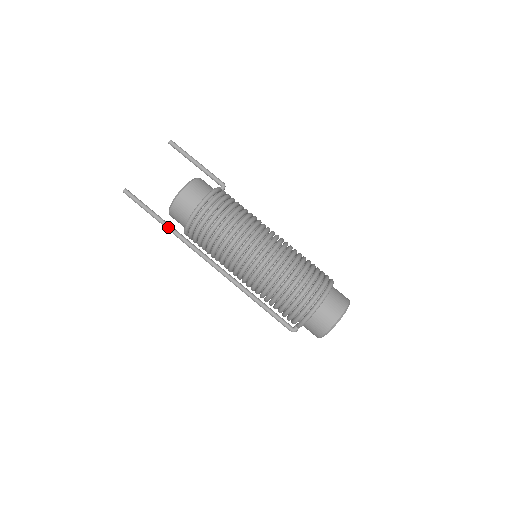
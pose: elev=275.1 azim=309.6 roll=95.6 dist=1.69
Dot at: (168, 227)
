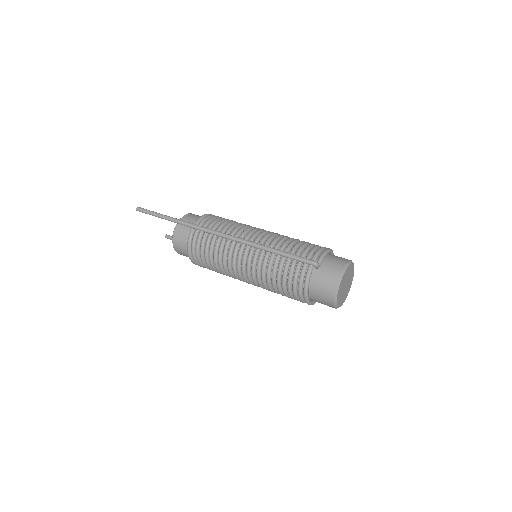
Dot at: (179, 219)
